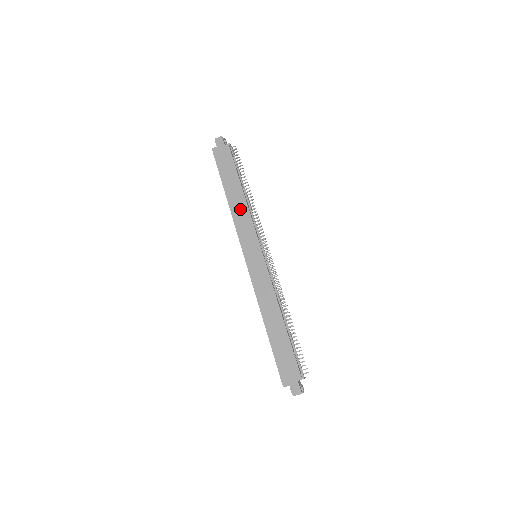
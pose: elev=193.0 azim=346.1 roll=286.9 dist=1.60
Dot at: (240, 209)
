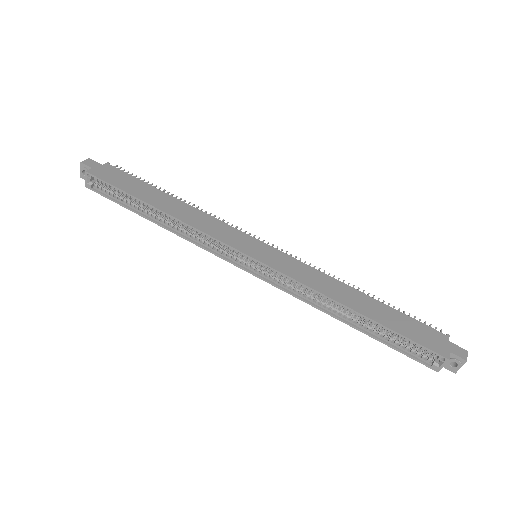
Dot at: (191, 214)
